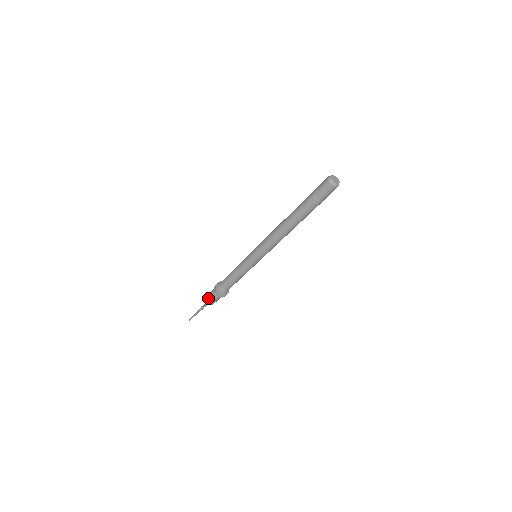
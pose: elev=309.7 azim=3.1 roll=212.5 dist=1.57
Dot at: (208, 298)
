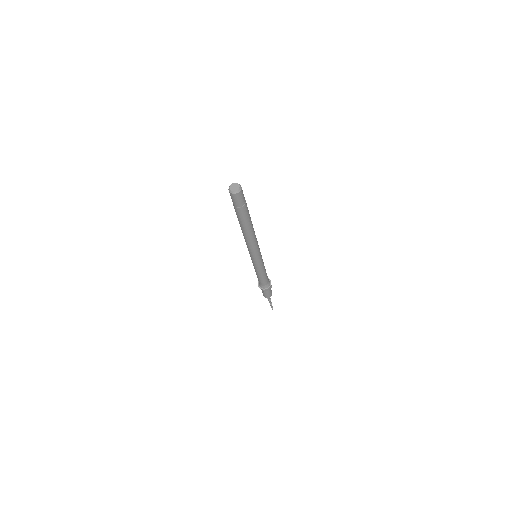
Dot at: occluded
